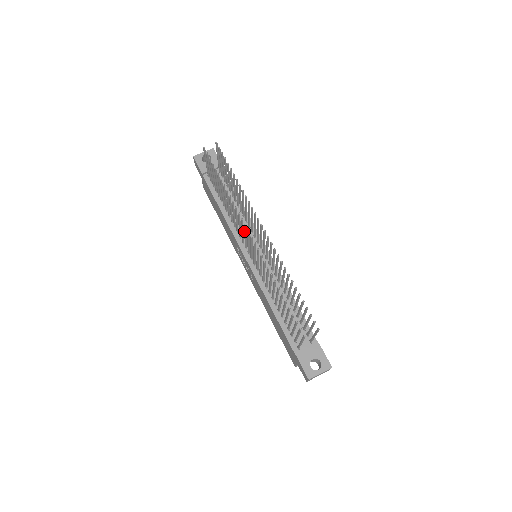
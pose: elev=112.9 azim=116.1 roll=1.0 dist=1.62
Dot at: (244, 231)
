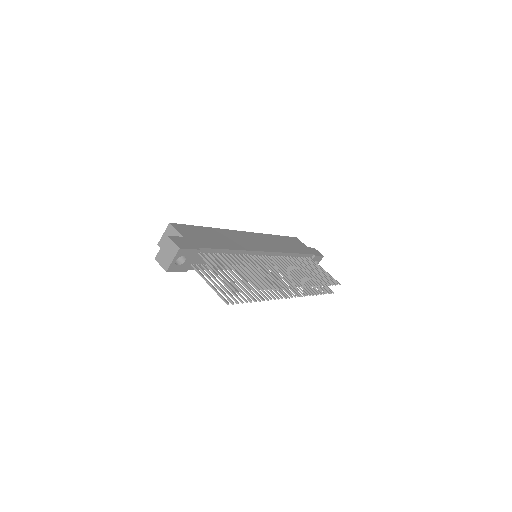
Dot at: (276, 290)
